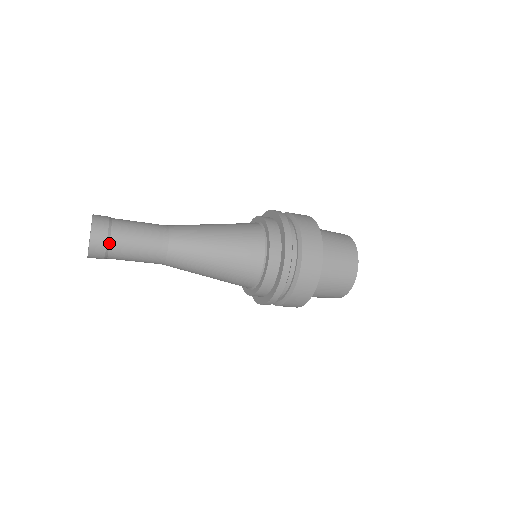
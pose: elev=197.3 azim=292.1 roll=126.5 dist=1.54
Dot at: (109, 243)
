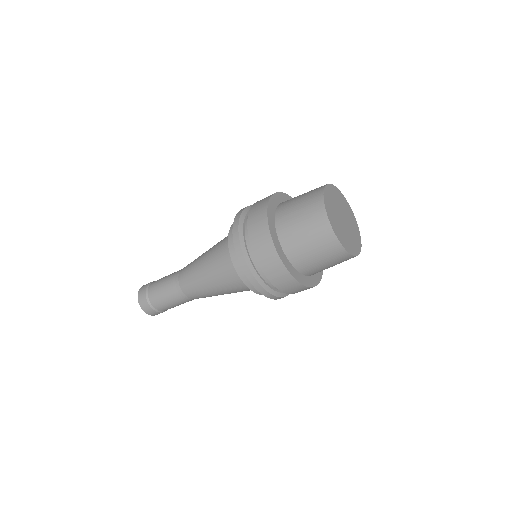
Dot at: (157, 310)
